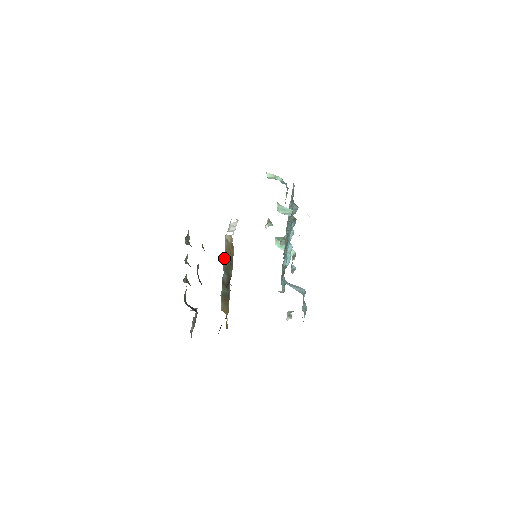
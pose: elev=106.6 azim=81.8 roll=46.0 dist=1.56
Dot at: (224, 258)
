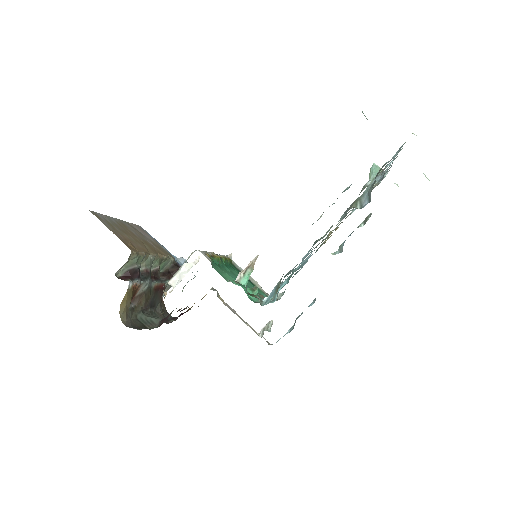
Dot at: occluded
